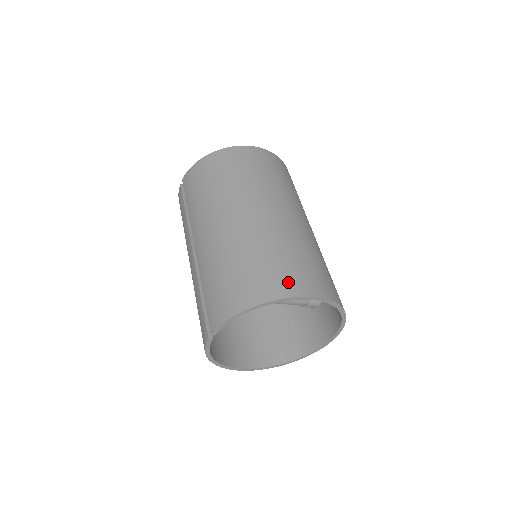
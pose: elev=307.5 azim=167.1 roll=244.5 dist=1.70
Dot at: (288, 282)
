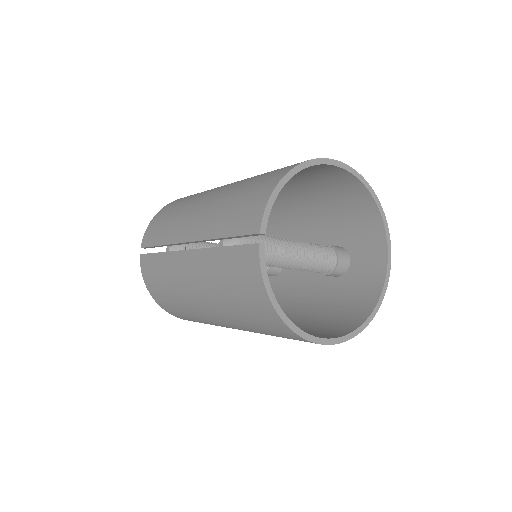
Dot at: occluded
